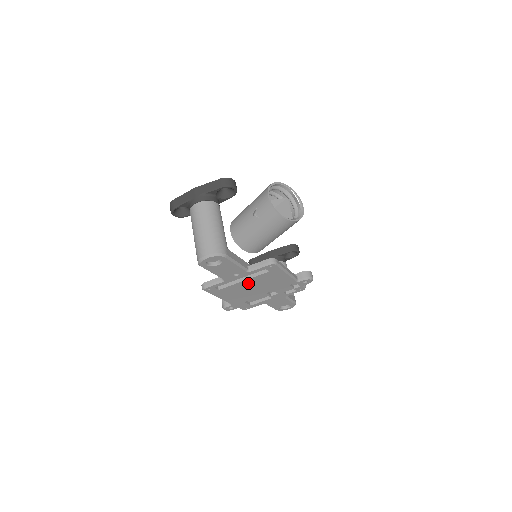
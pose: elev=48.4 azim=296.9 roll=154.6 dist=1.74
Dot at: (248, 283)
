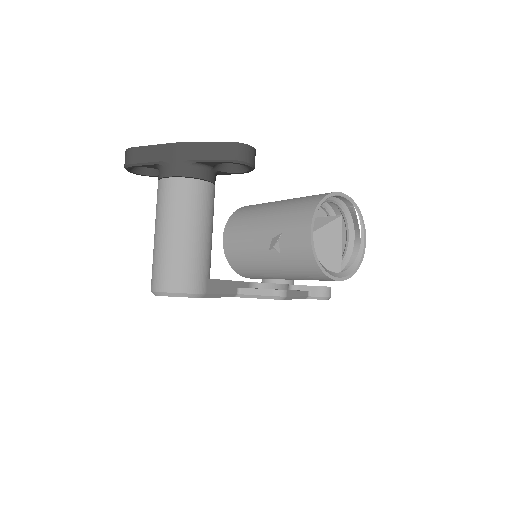
Dot at: occluded
